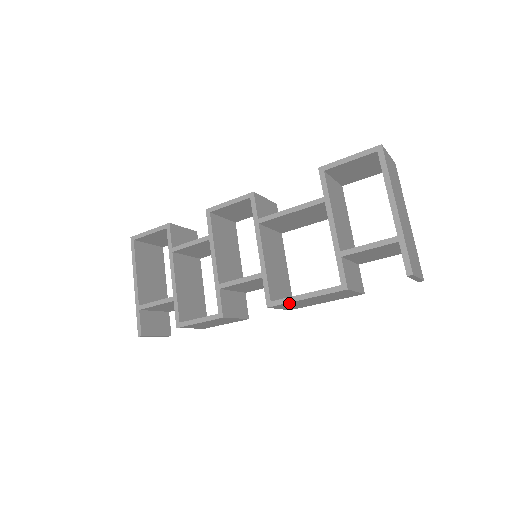
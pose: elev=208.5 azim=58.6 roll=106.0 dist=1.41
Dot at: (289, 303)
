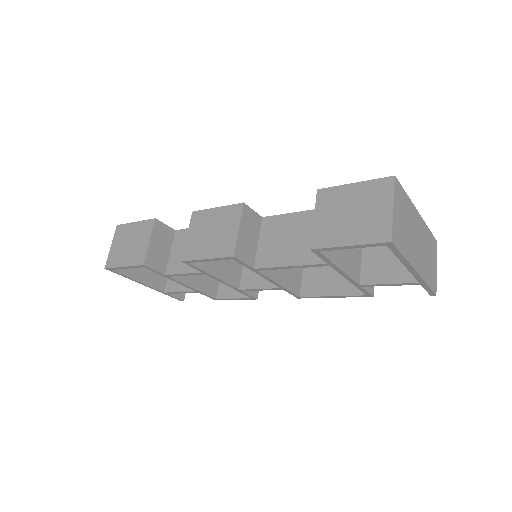
Dot at: (317, 294)
